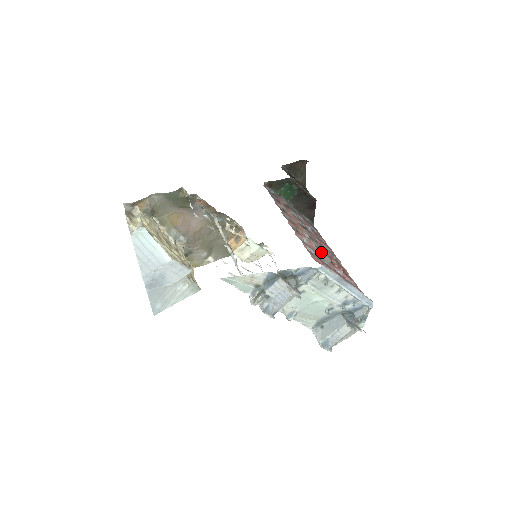
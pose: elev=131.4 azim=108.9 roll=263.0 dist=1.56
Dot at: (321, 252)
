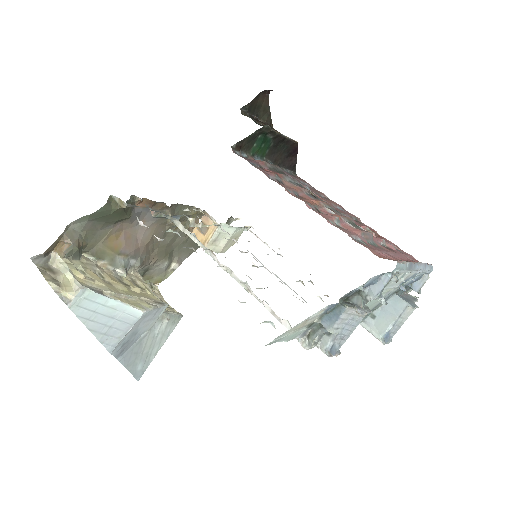
Dot at: (363, 231)
